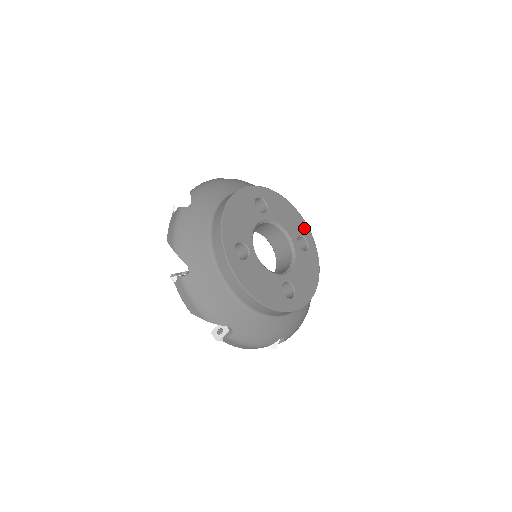
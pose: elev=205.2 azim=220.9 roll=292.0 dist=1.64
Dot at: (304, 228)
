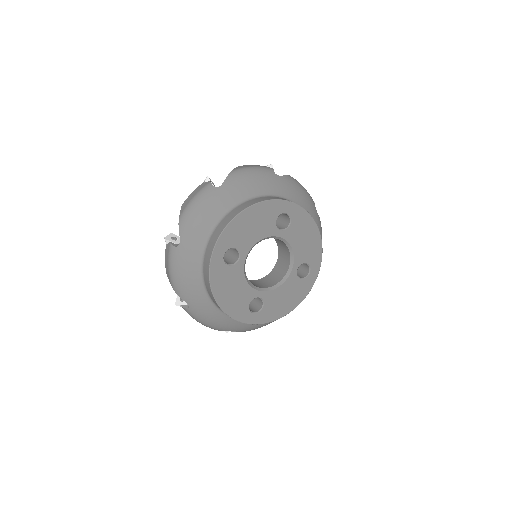
Dot at: (273, 208)
